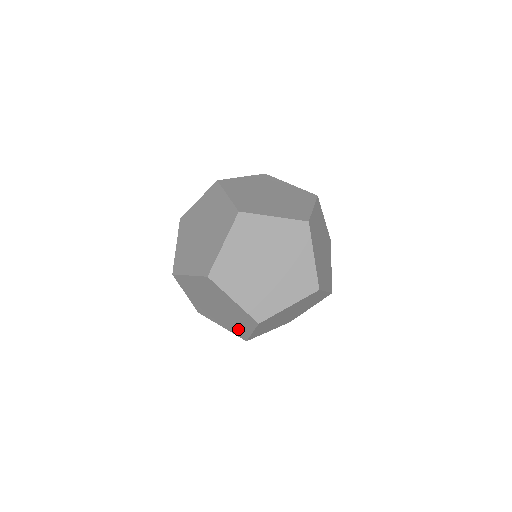
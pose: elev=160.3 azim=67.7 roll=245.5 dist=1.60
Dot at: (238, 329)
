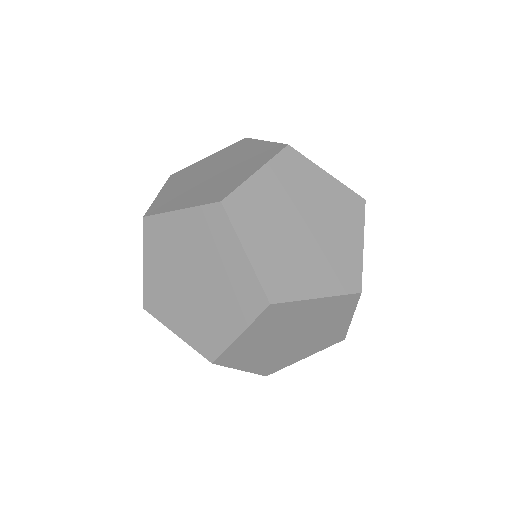
Dot at: occluded
